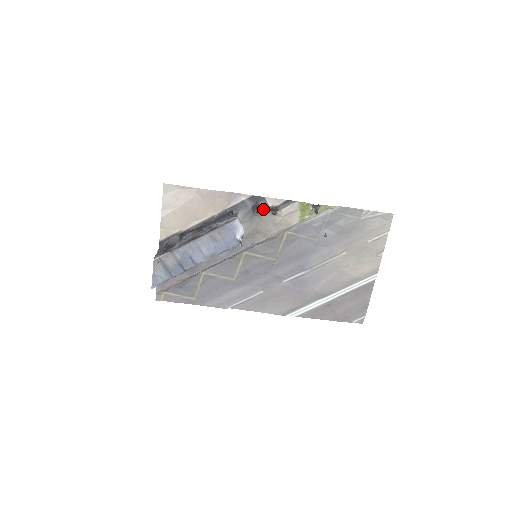
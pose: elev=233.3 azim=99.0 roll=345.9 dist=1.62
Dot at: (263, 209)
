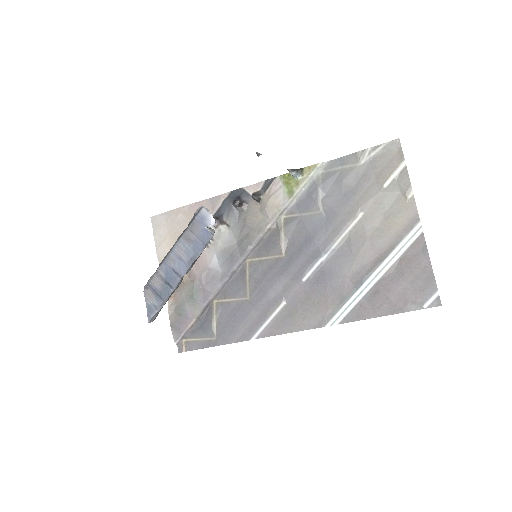
Dot at: (245, 201)
